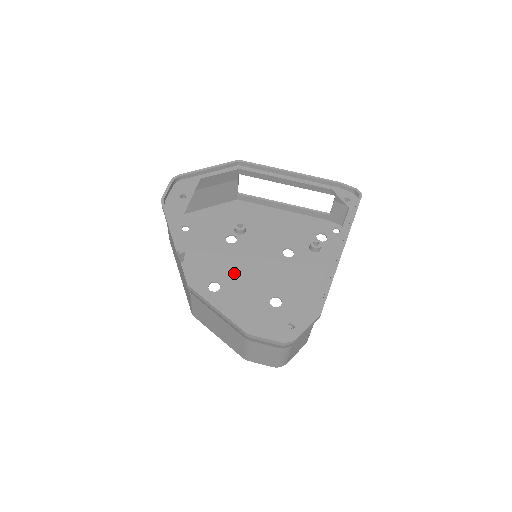
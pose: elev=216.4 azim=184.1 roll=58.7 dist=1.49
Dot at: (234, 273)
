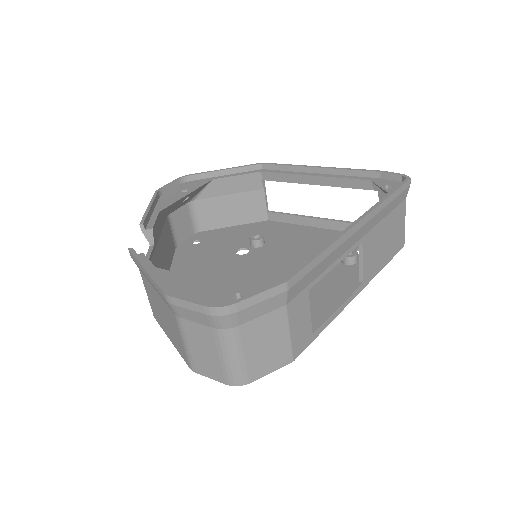
Dot at: (228, 280)
